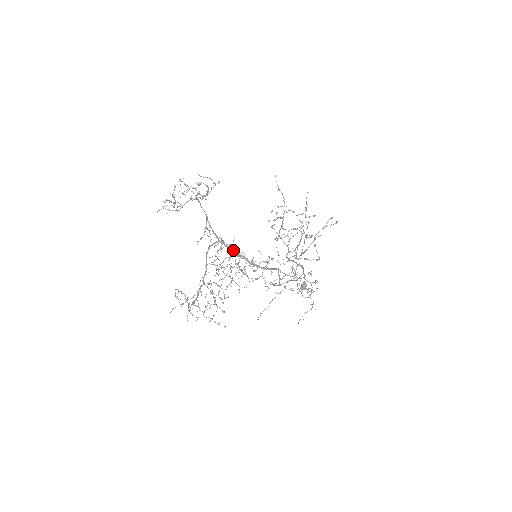
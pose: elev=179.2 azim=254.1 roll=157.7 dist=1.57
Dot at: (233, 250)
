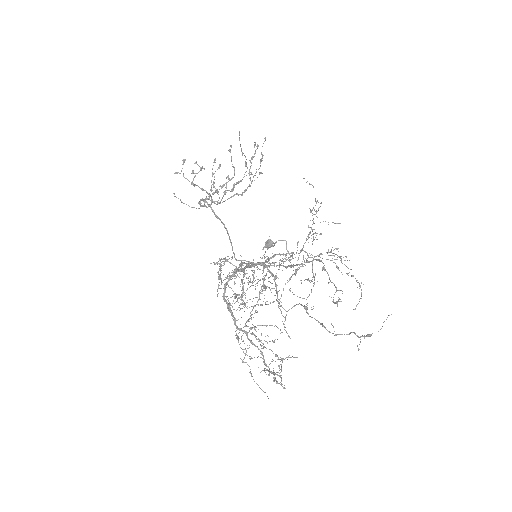
Dot at: (242, 269)
